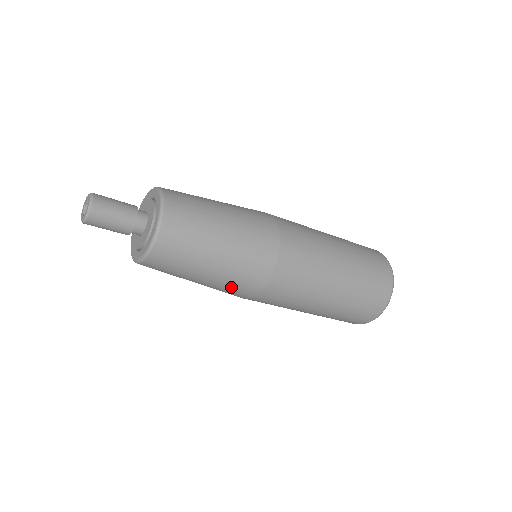
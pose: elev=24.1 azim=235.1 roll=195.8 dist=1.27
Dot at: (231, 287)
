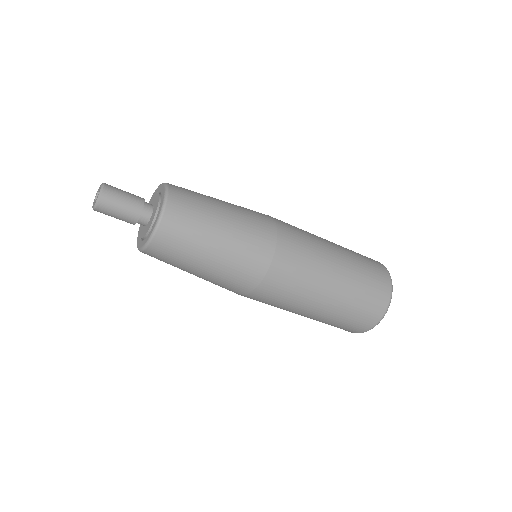
Dot at: (222, 285)
